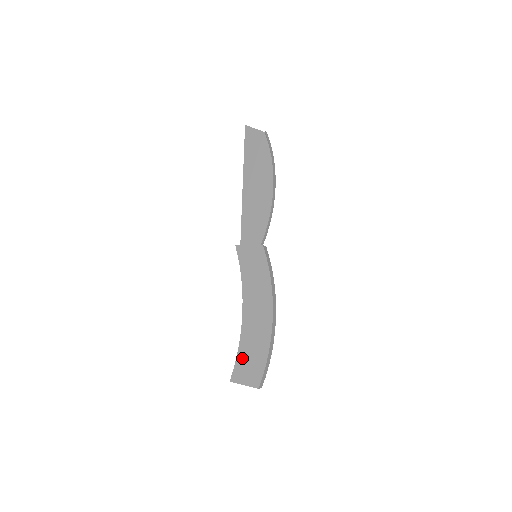
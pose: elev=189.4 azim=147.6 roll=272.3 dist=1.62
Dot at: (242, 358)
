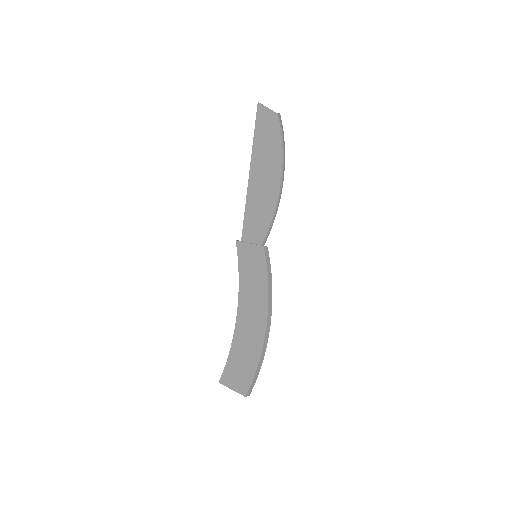
Dot at: (232, 362)
